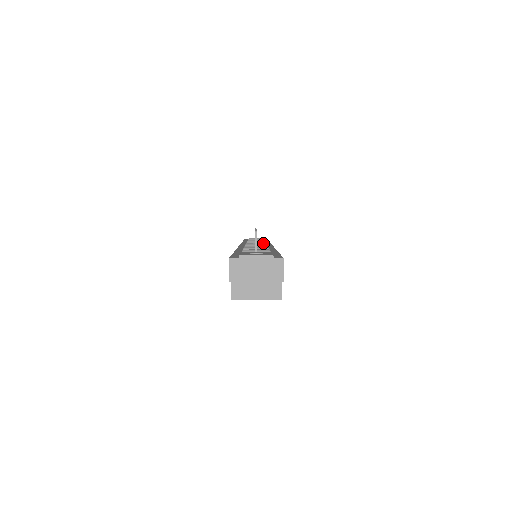
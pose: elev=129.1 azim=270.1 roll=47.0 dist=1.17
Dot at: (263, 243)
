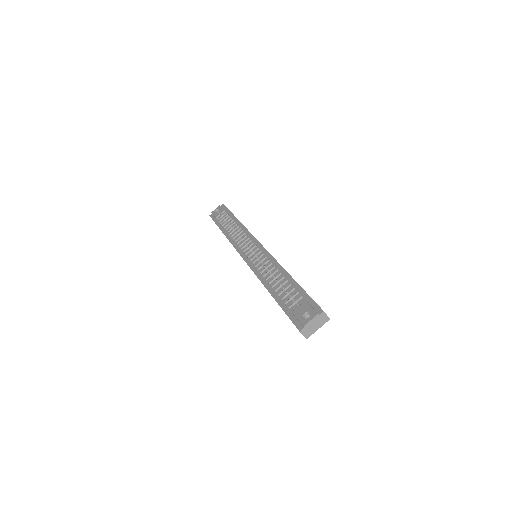
Dot at: (259, 252)
